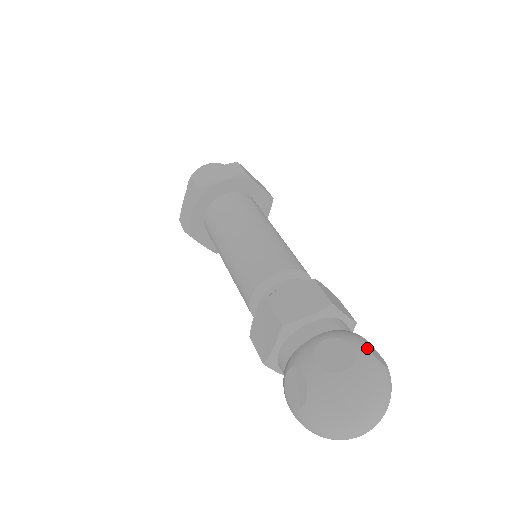
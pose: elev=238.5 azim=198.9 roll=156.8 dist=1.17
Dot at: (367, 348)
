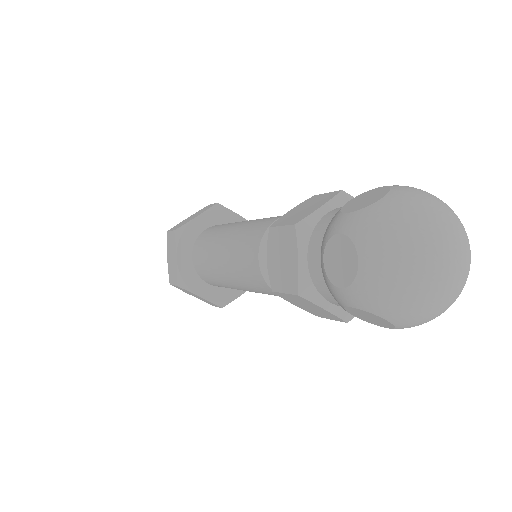
Dot at: occluded
